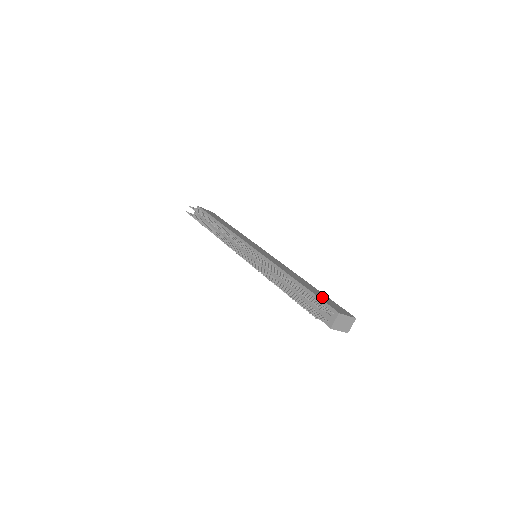
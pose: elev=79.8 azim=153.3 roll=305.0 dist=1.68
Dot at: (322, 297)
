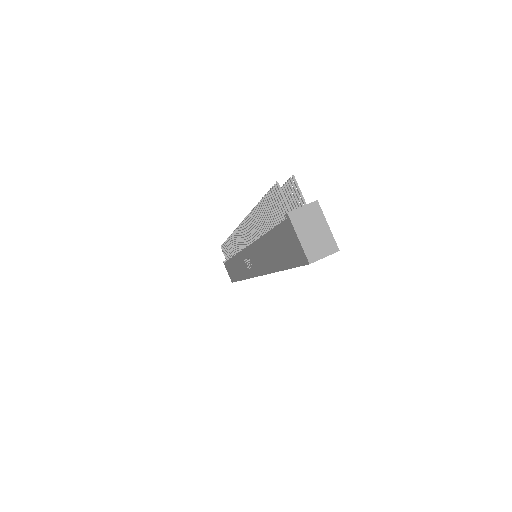
Dot at: occluded
